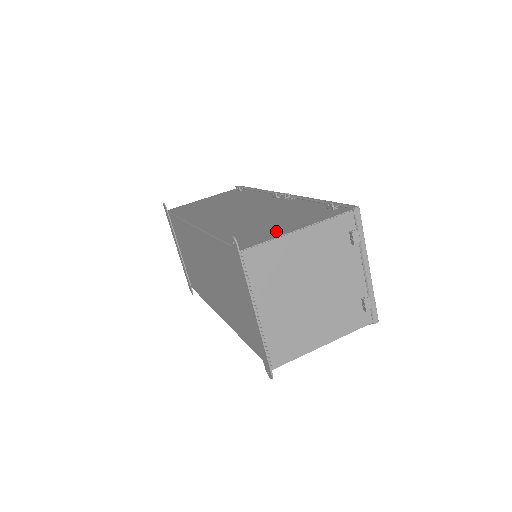
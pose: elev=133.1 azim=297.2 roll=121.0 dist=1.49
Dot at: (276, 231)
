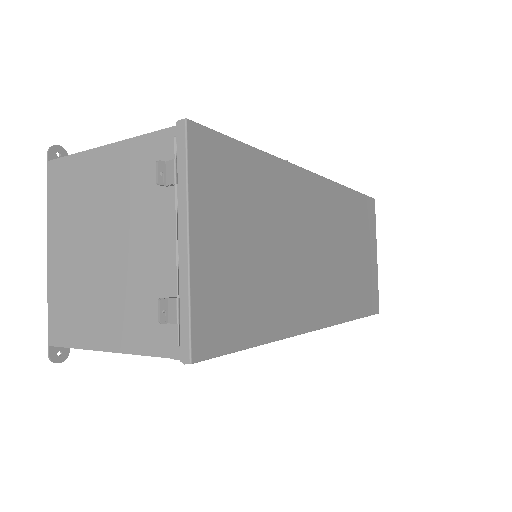
Dot at: occluded
